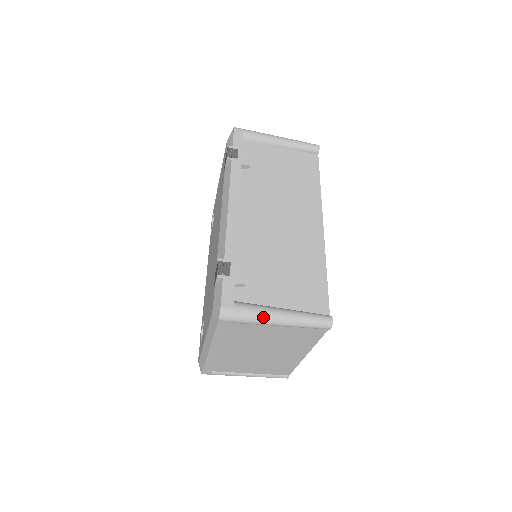
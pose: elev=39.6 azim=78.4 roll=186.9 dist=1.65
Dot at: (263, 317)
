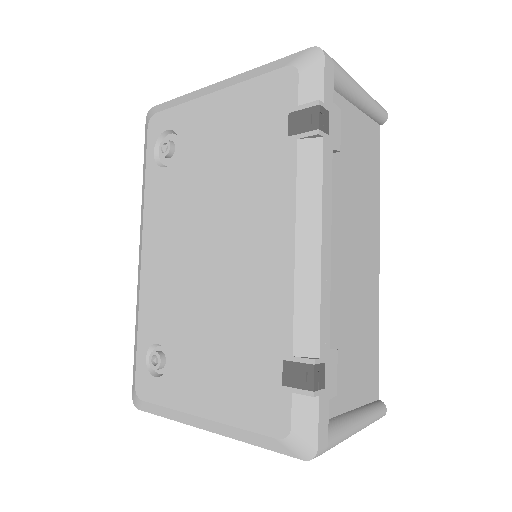
Dot at: (346, 438)
